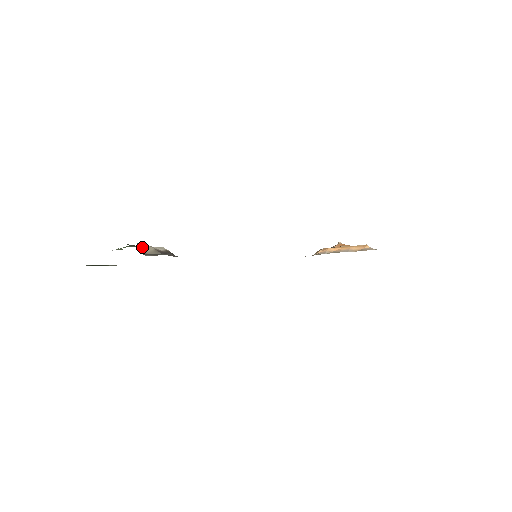
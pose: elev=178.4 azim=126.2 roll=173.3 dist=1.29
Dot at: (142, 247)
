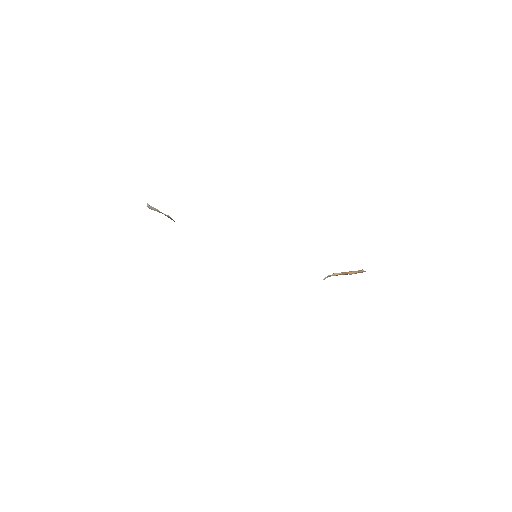
Dot at: (150, 206)
